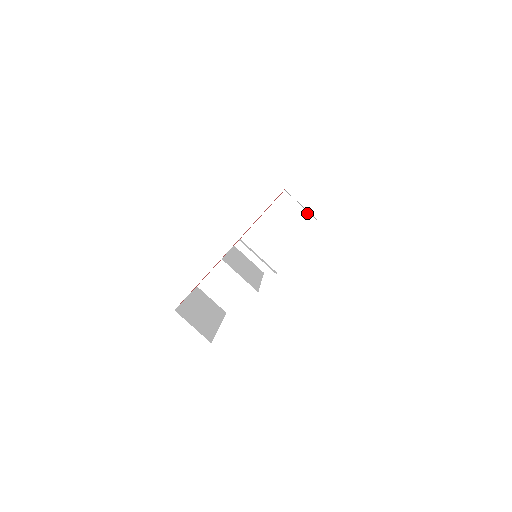
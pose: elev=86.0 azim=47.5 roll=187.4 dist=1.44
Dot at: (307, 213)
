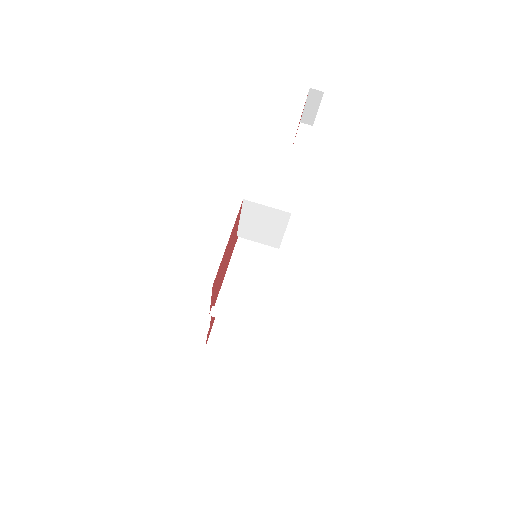
Dot at: (279, 211)
